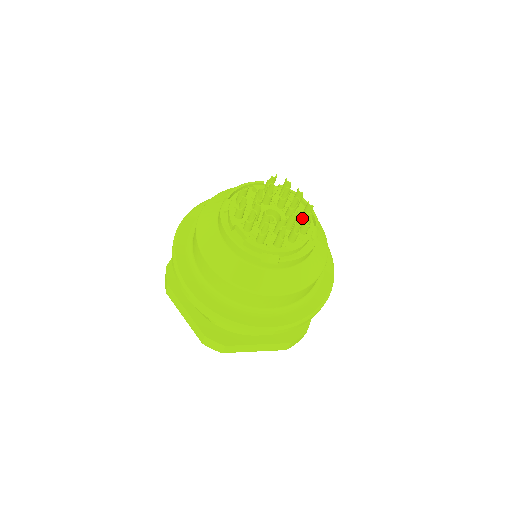
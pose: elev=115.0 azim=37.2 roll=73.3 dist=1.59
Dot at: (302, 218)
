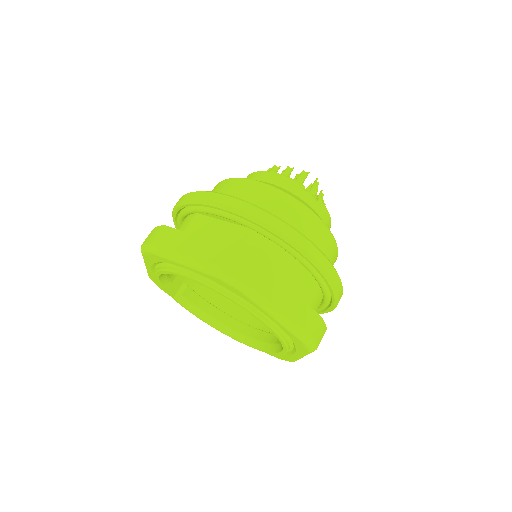
Dot at: occluded
